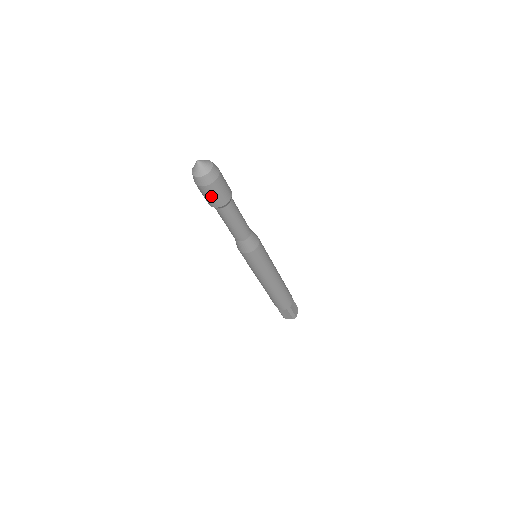
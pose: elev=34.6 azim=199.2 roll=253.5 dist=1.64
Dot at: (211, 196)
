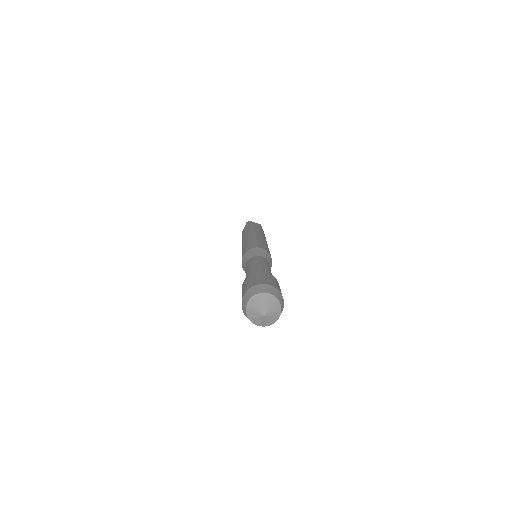
Dot at: occluded
